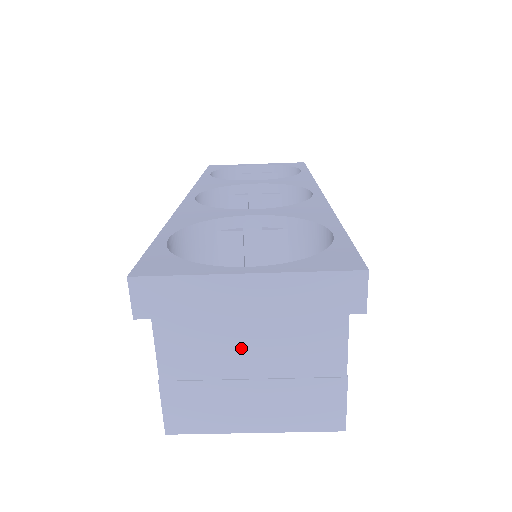
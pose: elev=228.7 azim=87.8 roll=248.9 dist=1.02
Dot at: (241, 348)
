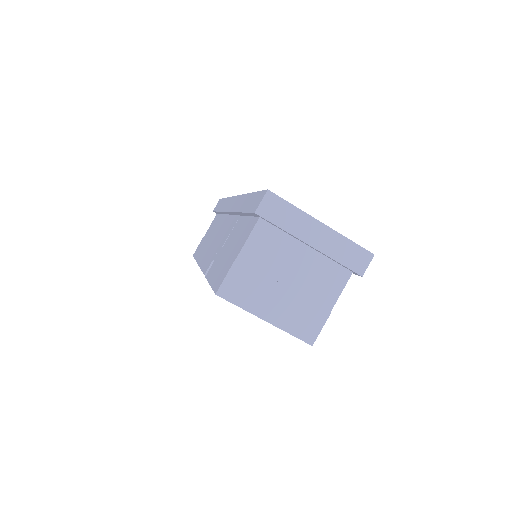
Dot at: (291, 264)
